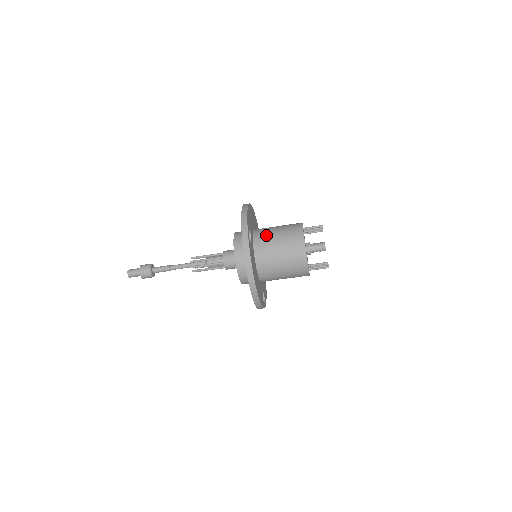
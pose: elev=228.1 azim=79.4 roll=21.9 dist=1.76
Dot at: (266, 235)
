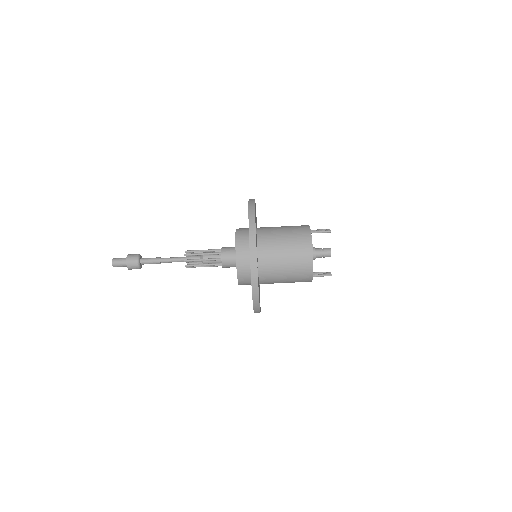
Dot at: (272, 252)
